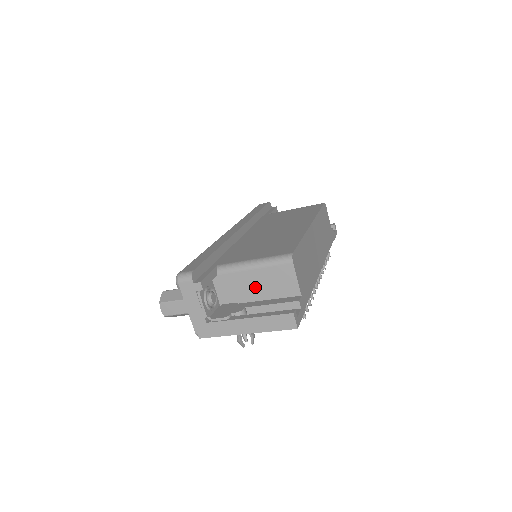
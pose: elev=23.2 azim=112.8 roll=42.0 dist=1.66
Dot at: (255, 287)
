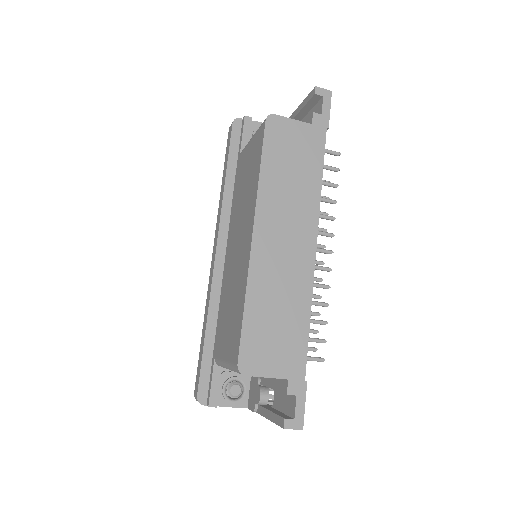
Dot at: occluded
